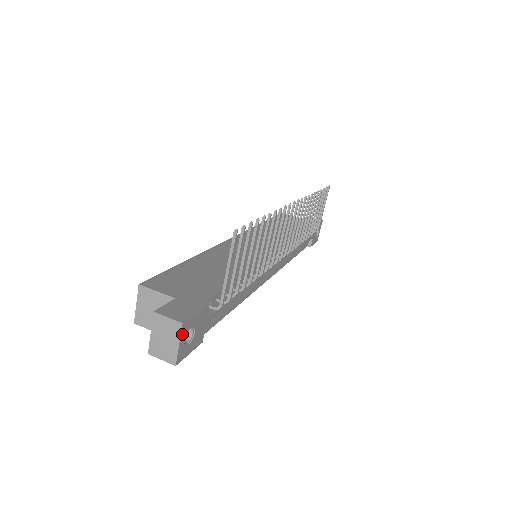
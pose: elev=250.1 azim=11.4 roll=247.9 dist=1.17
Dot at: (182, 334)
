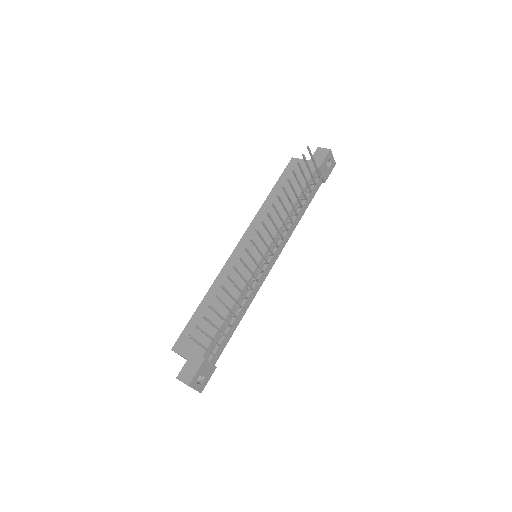
Dot at: (193, 386)
